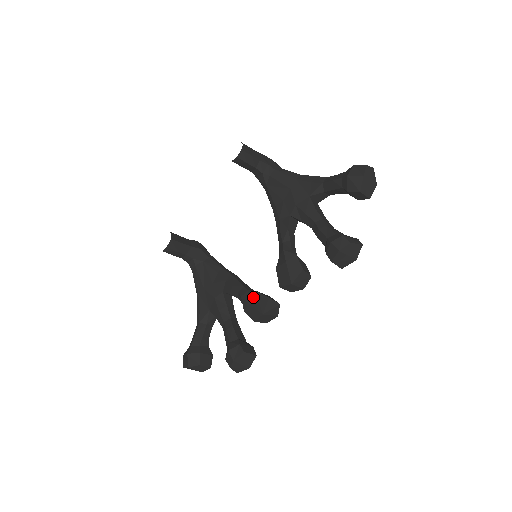
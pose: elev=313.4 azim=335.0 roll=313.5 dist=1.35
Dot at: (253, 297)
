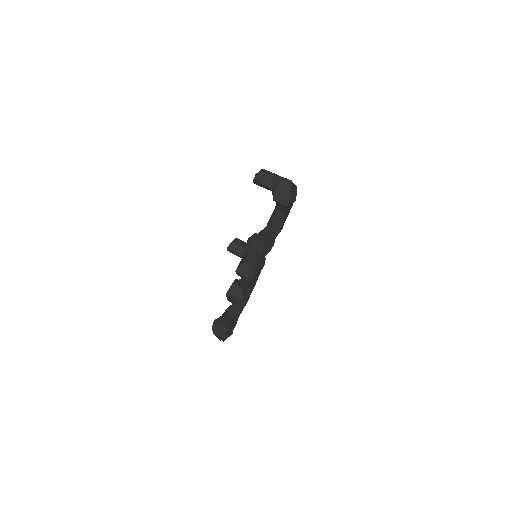
Dot at: (232, 283)
